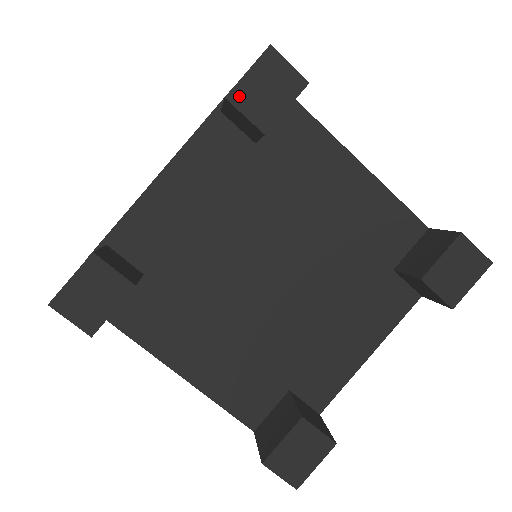
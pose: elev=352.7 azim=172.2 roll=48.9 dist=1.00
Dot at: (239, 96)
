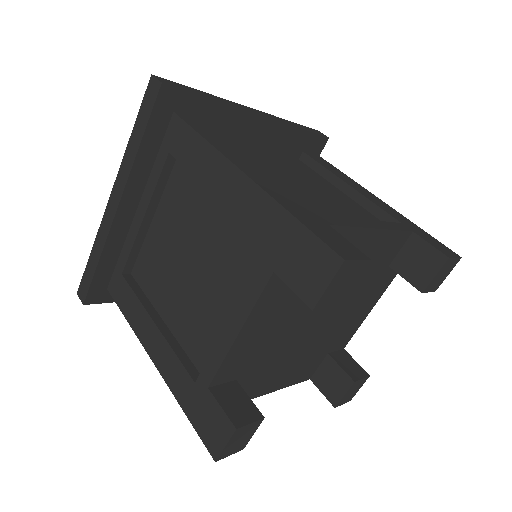
Dot at: (322, 303)
